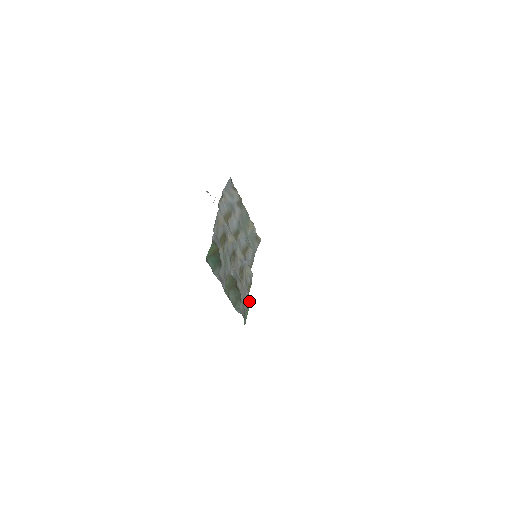
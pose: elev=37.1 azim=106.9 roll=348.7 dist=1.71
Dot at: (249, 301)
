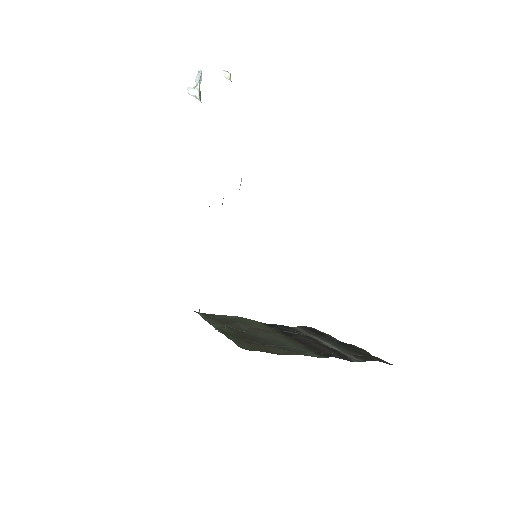
Dot at: occluded
